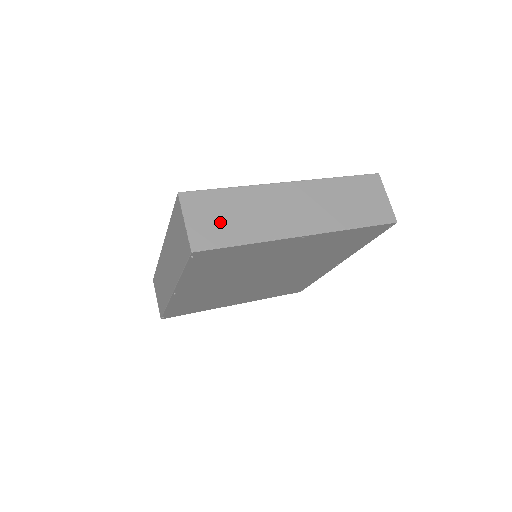
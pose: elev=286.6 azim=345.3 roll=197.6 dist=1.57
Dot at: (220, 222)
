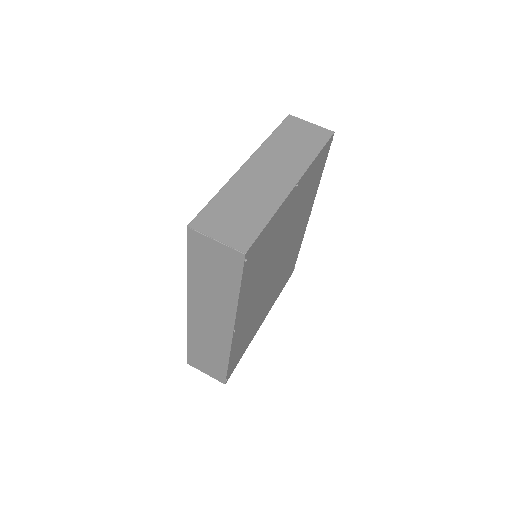
Dot at: (238, 220)
